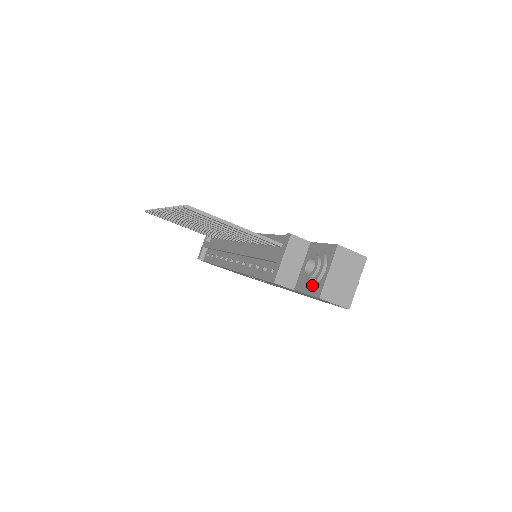
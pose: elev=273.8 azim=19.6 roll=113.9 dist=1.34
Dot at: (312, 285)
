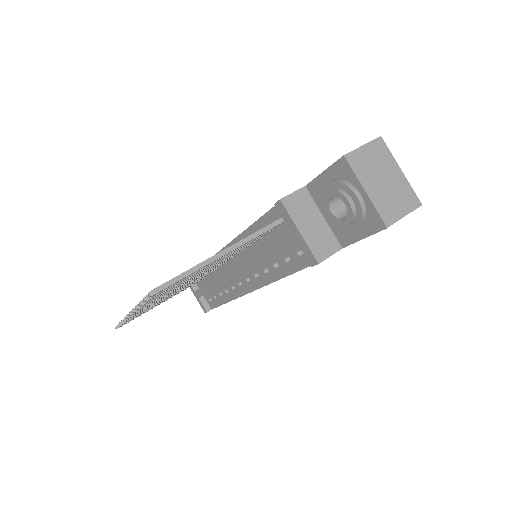
Dot at: (361, 224)
